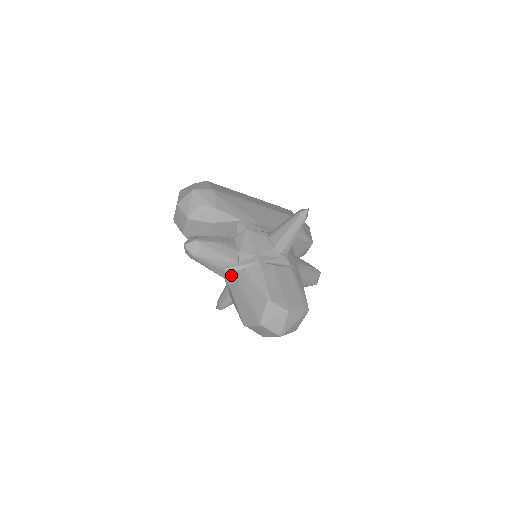
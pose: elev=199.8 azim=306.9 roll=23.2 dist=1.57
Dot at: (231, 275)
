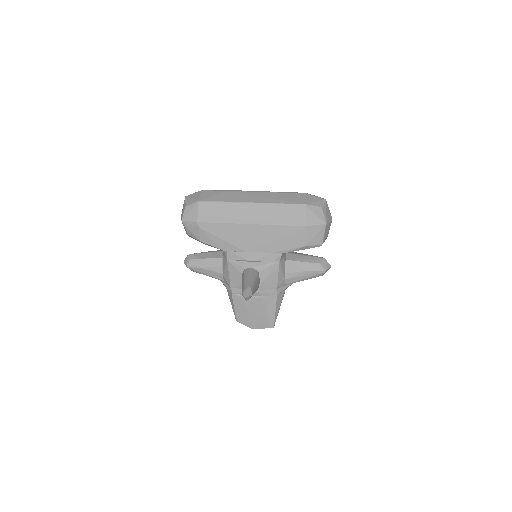
Dot at: occluded
